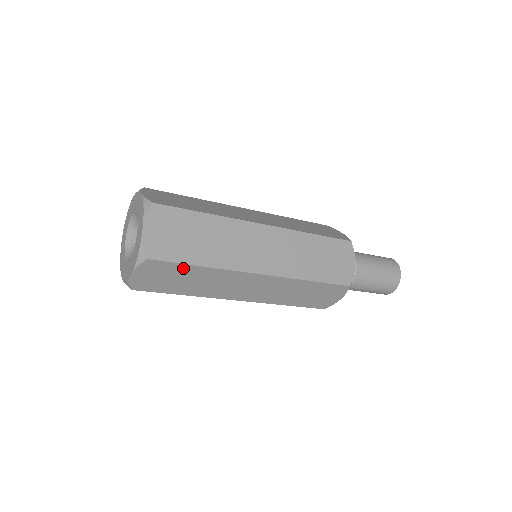
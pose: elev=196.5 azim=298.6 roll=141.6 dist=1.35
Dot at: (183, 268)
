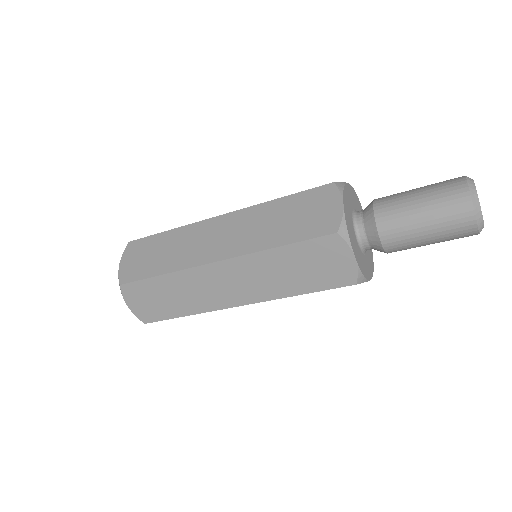
Dot at: occluded
